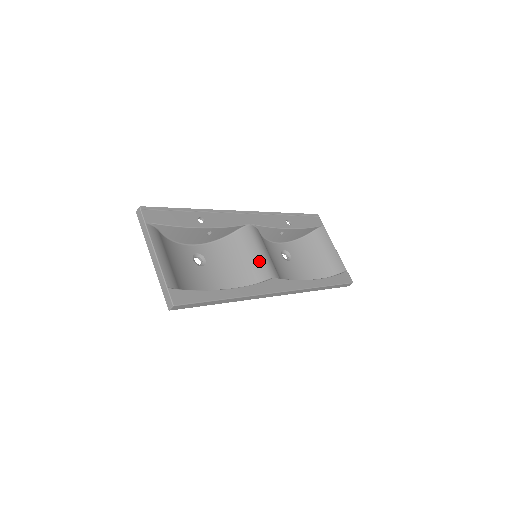
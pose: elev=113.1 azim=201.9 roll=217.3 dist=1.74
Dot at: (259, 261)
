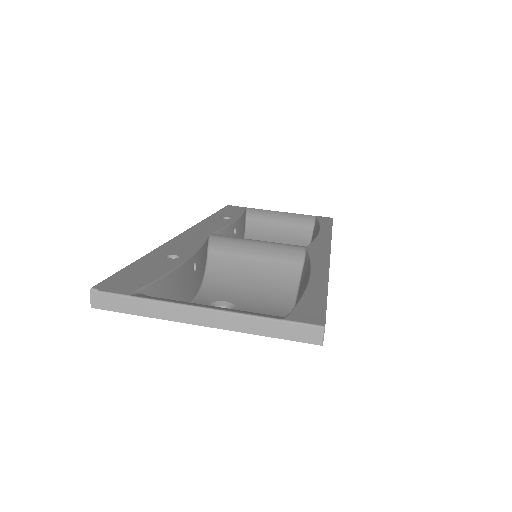
Dot at: (272, 249)
